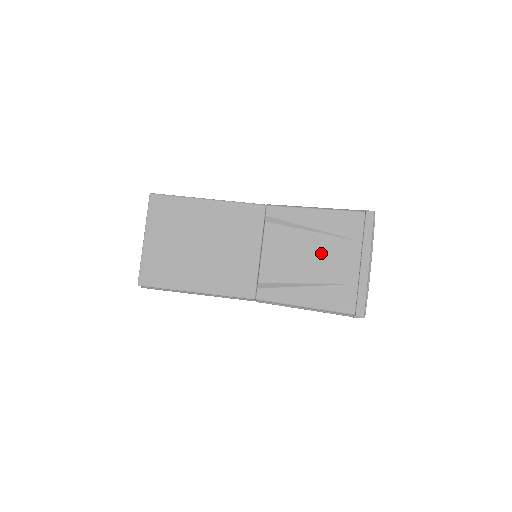
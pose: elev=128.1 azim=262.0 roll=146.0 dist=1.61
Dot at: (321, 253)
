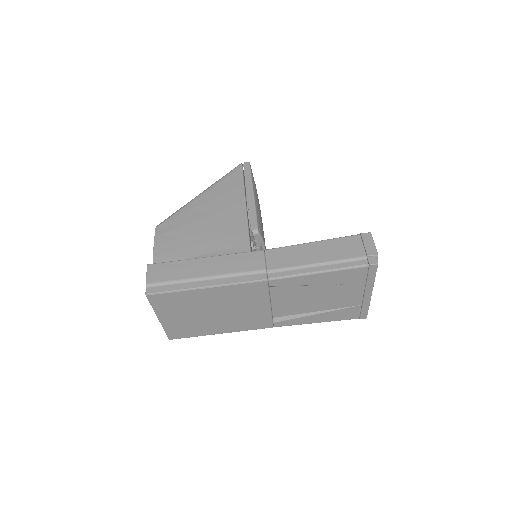
Dot at: (327, 295)
